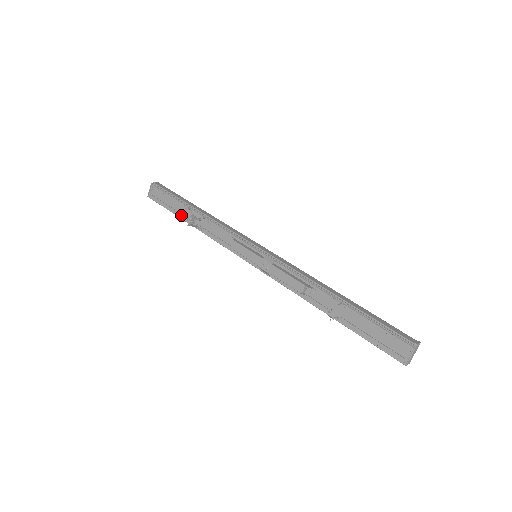
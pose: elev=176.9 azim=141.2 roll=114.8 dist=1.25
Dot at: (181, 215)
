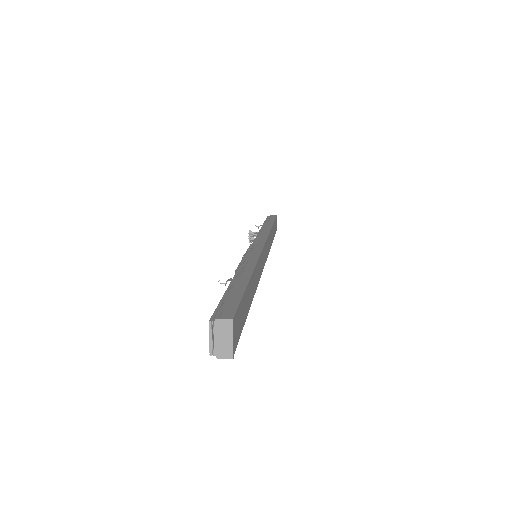
Dot at: occluded
